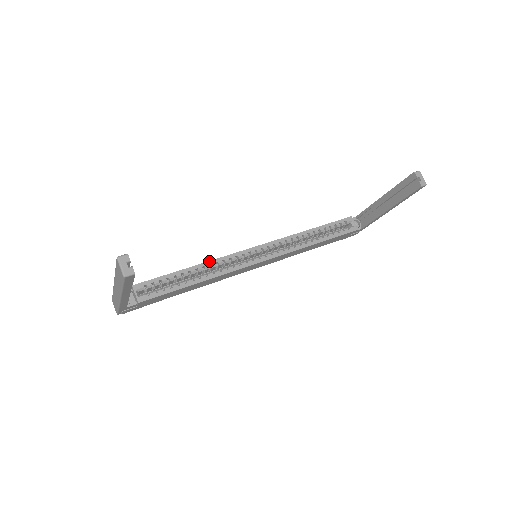
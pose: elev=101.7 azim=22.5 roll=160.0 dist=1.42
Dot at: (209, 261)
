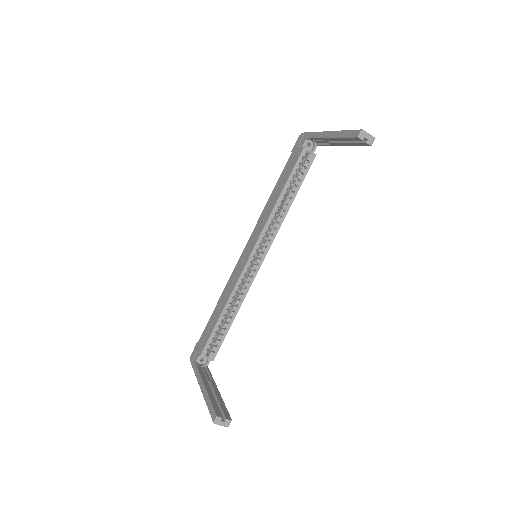
Dot at: (230, 296)
